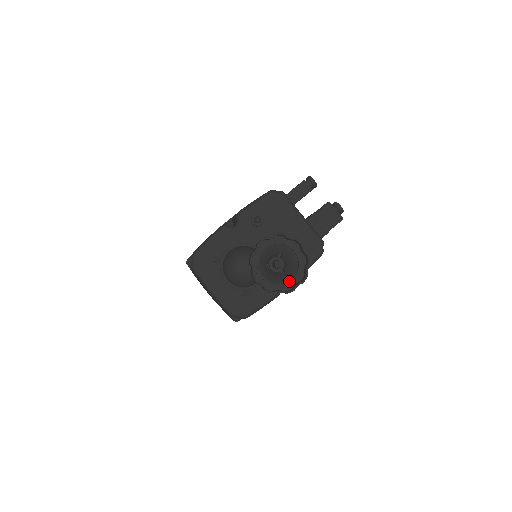
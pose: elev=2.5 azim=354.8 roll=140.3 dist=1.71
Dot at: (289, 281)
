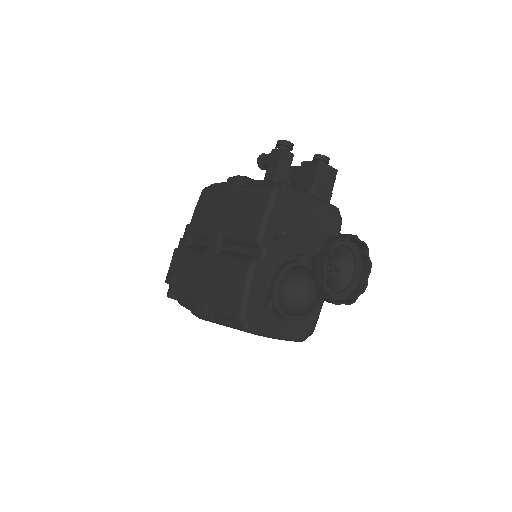
Dot at: (354, 278)
